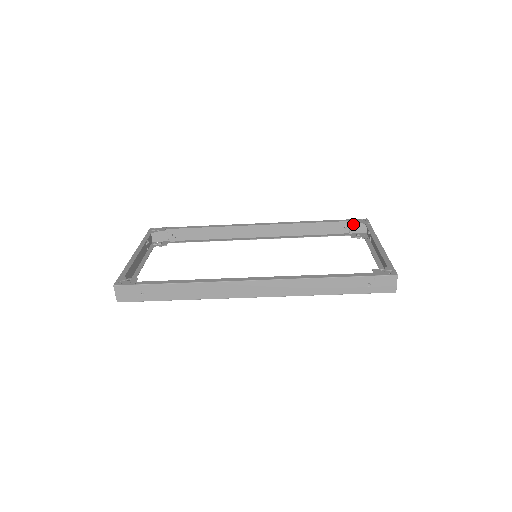
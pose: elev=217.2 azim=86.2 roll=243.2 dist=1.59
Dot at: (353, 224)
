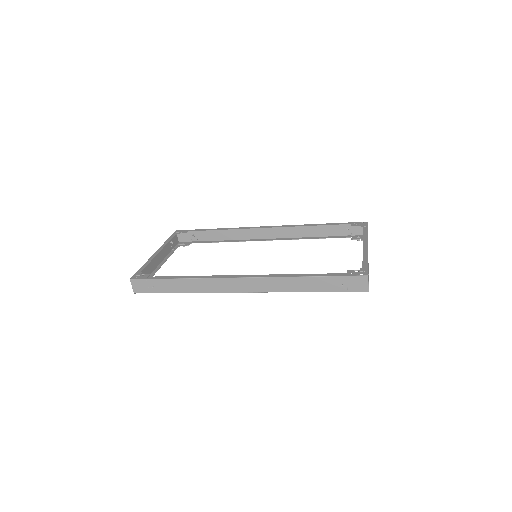
Dot at: (354, 227)
